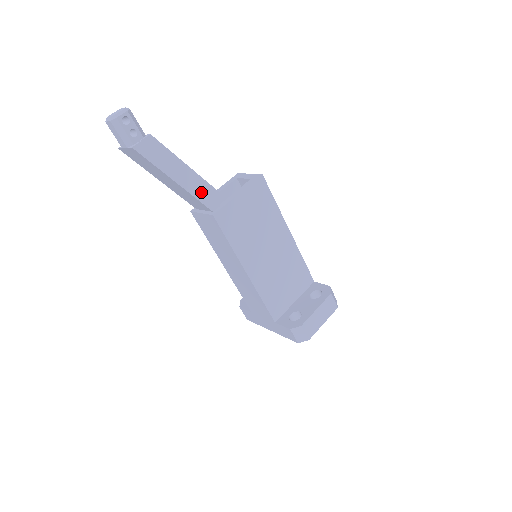
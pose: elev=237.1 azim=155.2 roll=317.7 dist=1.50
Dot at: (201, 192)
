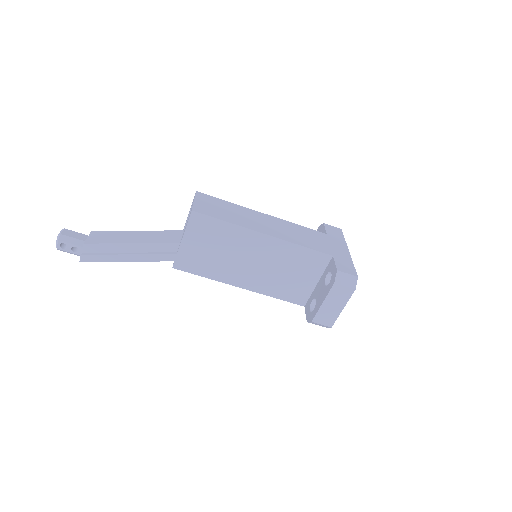
Dot at: (152, 255)
